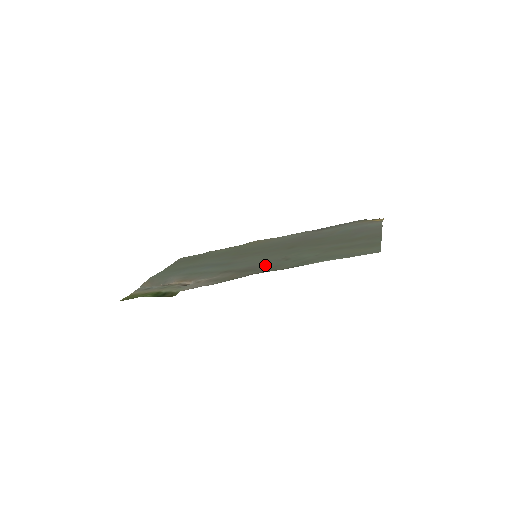
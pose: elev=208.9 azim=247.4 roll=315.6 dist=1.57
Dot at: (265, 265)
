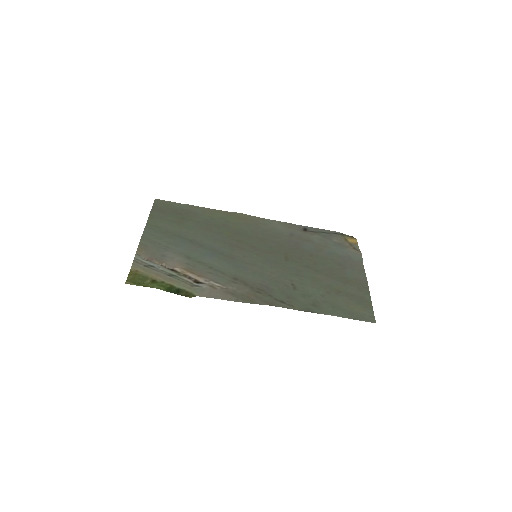
Dot at: (277, 289)
